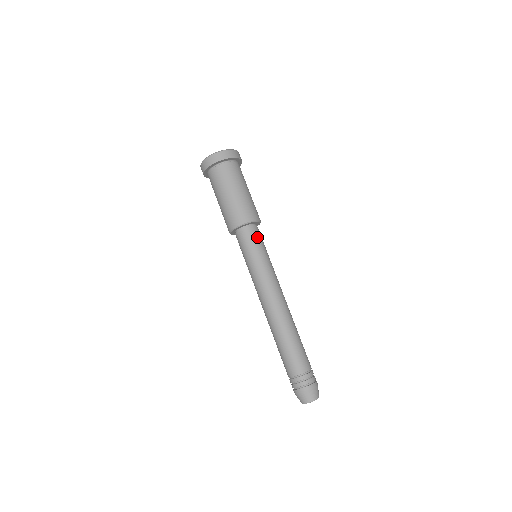
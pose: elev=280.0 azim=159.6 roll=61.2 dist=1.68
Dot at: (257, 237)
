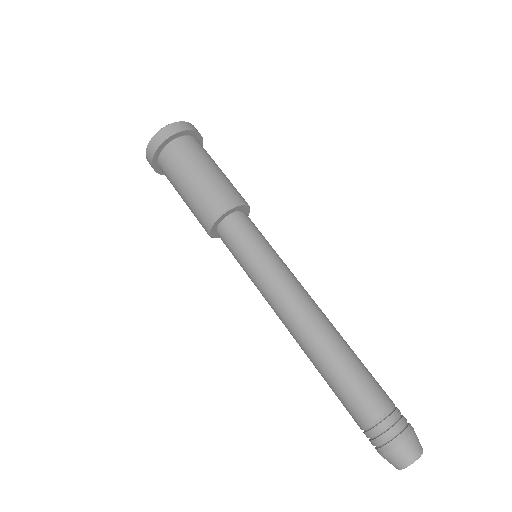
Dot at: (252, 226)
